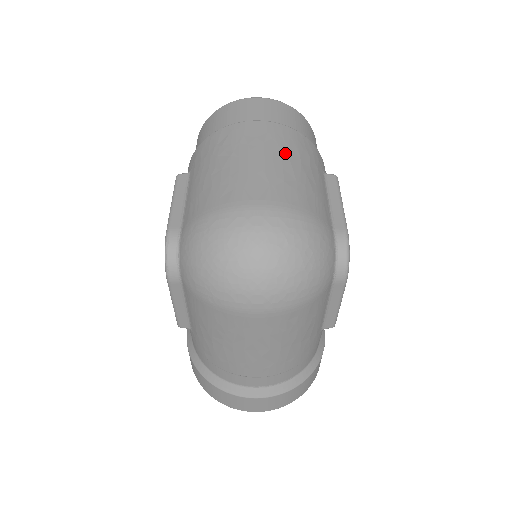
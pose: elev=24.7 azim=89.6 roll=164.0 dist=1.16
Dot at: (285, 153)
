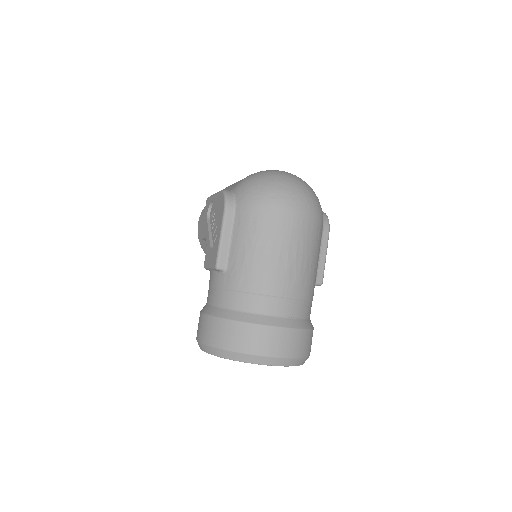
Dot at: occluded
